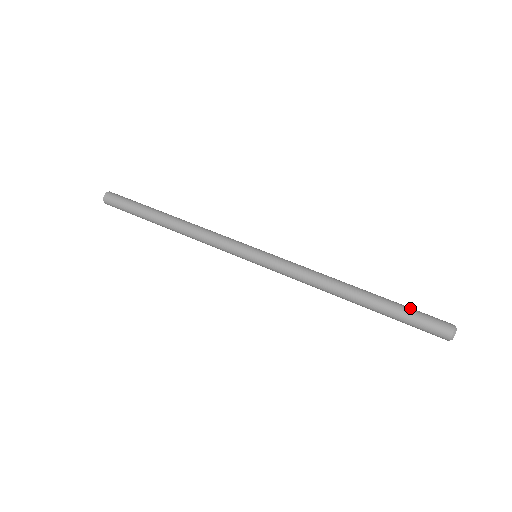
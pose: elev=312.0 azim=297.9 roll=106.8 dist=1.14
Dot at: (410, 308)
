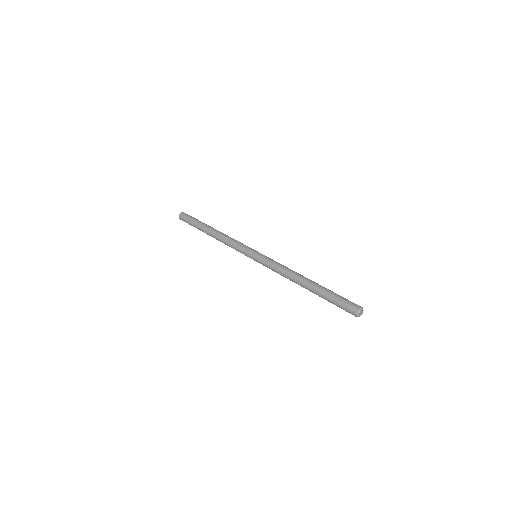
Dot at: (337, 294)
